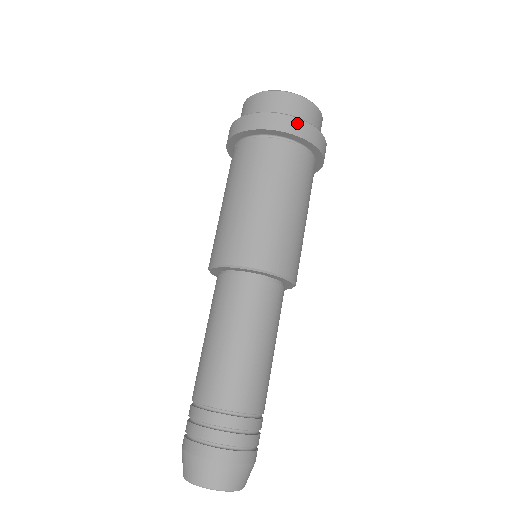
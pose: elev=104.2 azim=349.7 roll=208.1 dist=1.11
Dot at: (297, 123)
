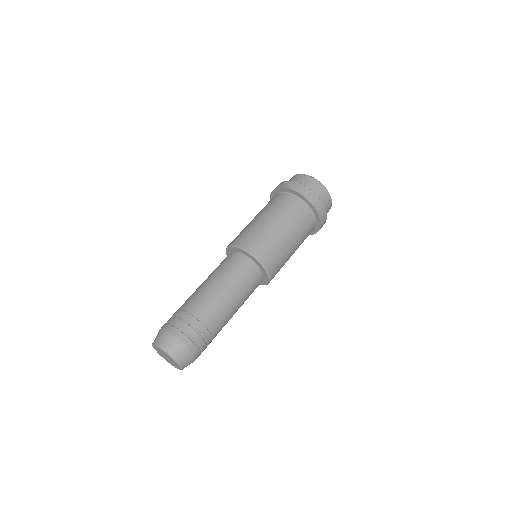
Dot at: (293, 183)
